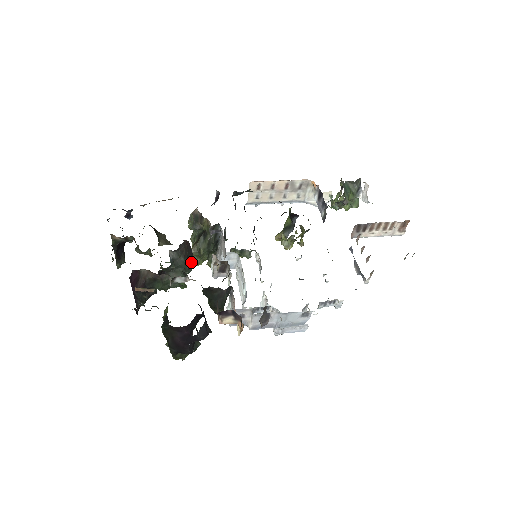
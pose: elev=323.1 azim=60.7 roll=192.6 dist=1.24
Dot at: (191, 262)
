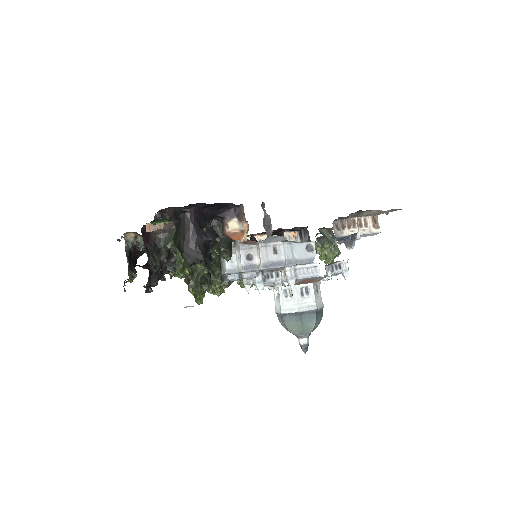
Dot at: occluded
